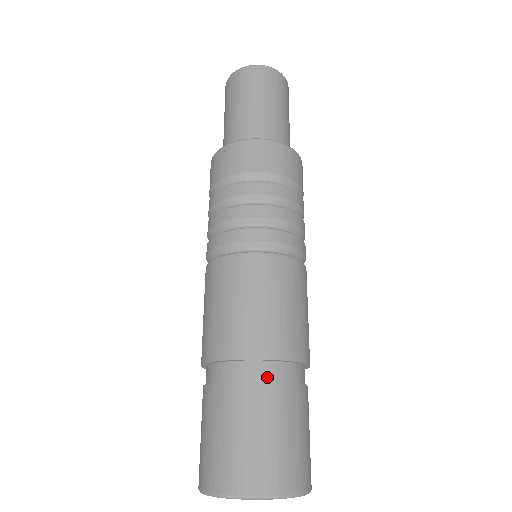
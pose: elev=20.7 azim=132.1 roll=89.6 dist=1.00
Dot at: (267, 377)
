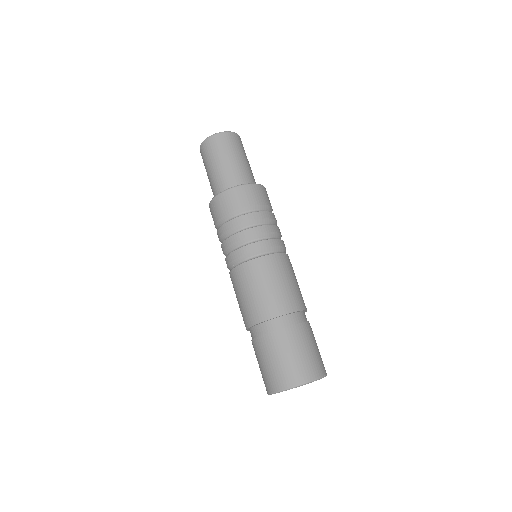
Dot at: (284, 325)
